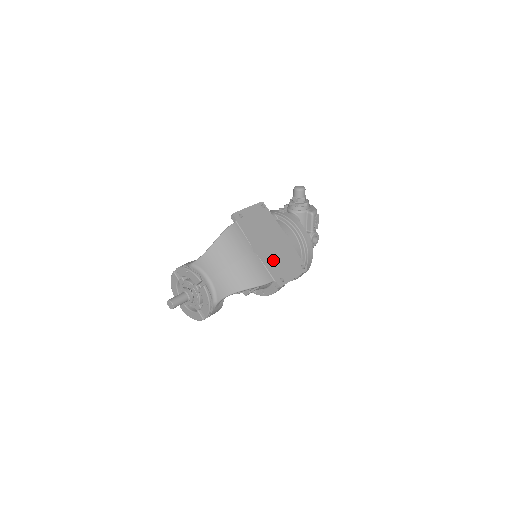
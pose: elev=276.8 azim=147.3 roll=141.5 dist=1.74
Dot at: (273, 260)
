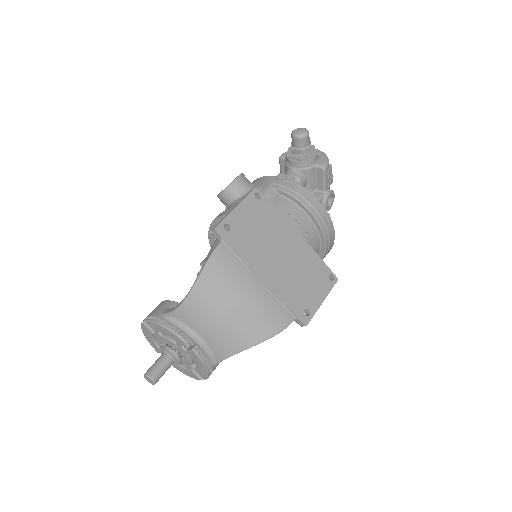
Dot at: (288, 285)
